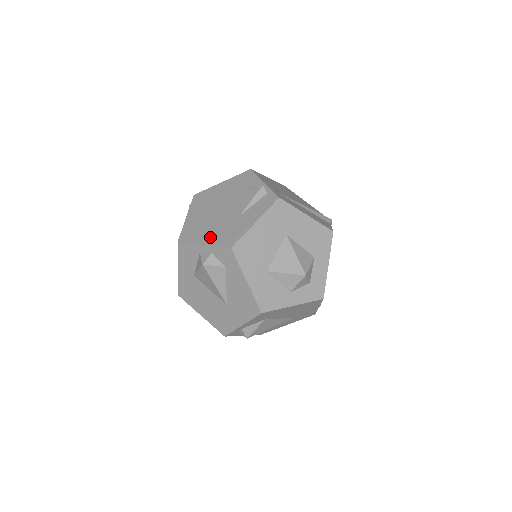
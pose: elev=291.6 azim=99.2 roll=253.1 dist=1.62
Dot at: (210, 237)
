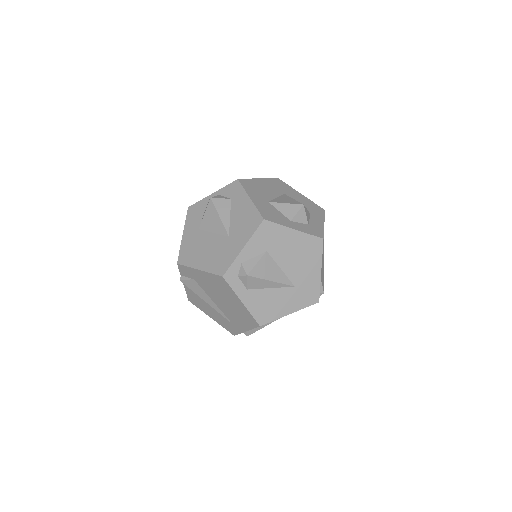
Dot at: occluded
